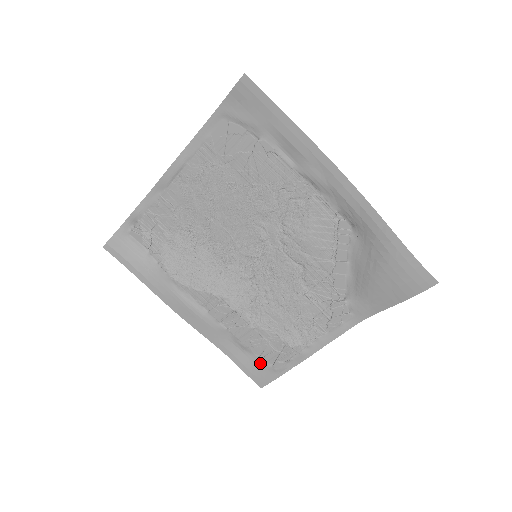
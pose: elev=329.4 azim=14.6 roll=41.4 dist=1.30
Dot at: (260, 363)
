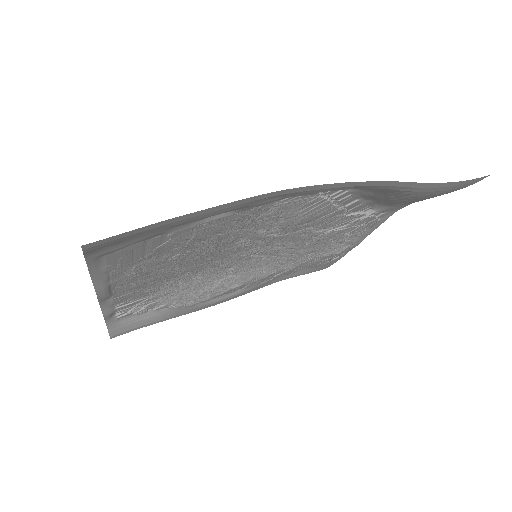
Dot at: (316, 267)
